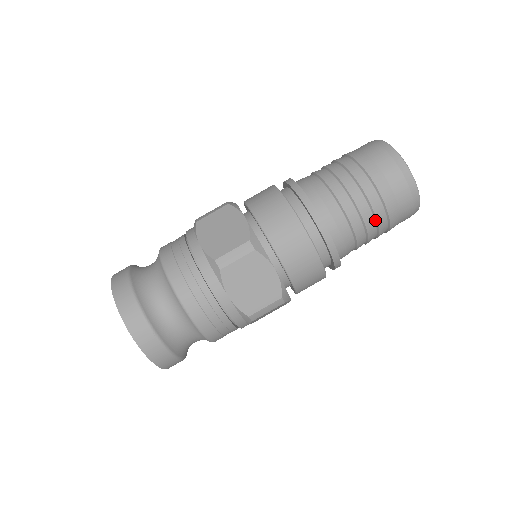
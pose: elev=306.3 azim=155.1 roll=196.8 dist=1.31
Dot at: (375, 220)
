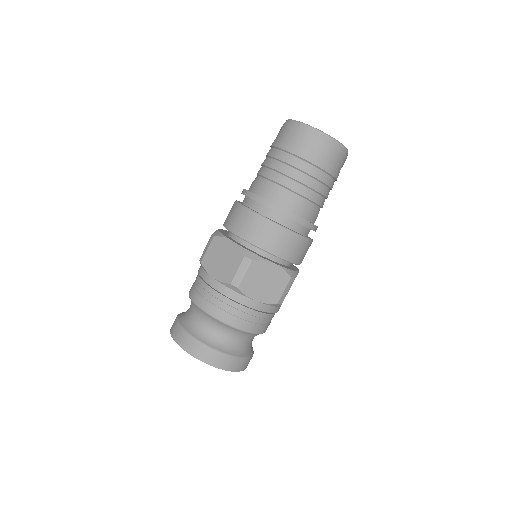
Dot at: (288, 165)
